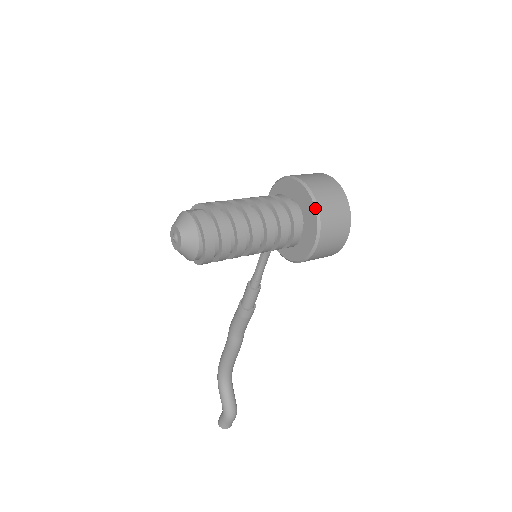
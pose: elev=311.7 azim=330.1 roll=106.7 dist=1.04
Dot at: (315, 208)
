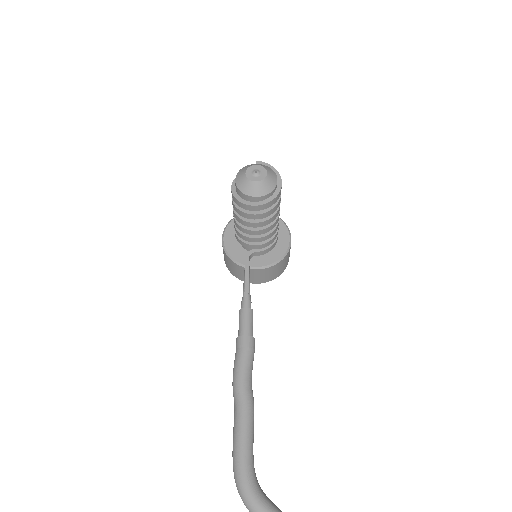
Dot at: occluded
